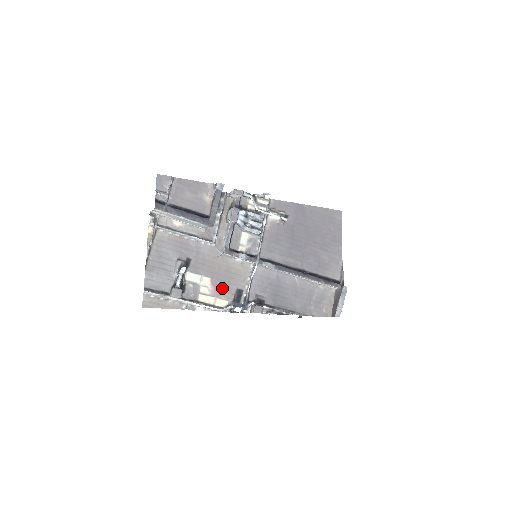
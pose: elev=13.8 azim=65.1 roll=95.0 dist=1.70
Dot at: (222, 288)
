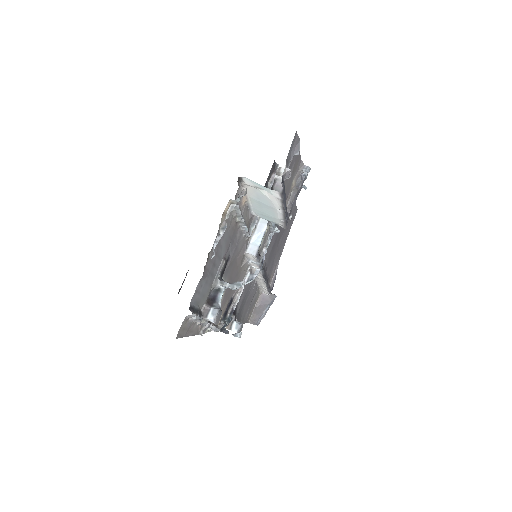
Dot at: (226, 298)
